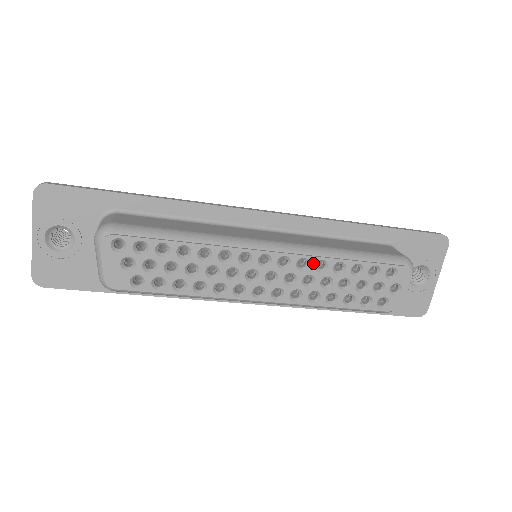
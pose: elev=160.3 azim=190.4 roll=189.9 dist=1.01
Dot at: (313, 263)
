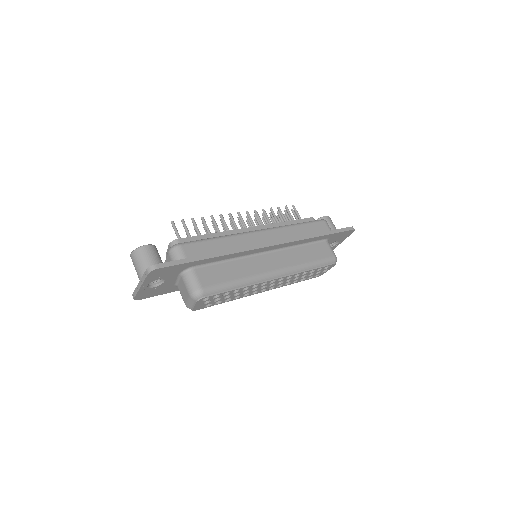
Dot at: occluded
